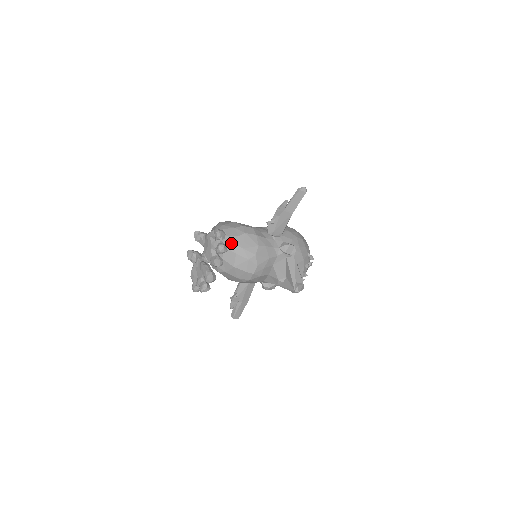
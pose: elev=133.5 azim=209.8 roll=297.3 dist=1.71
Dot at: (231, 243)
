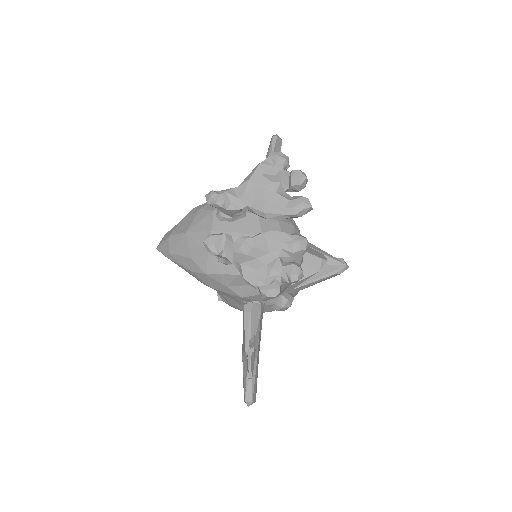
Dot at: occluded
